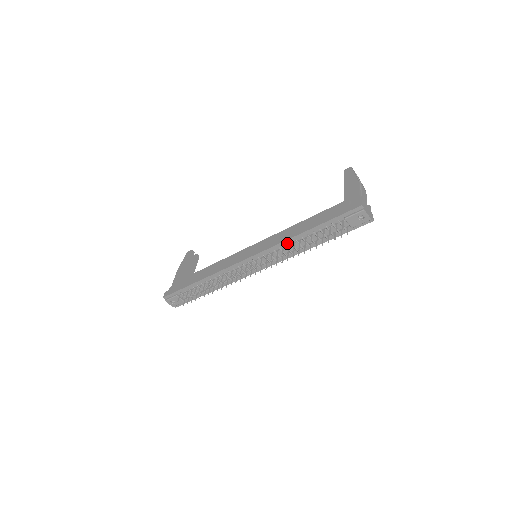
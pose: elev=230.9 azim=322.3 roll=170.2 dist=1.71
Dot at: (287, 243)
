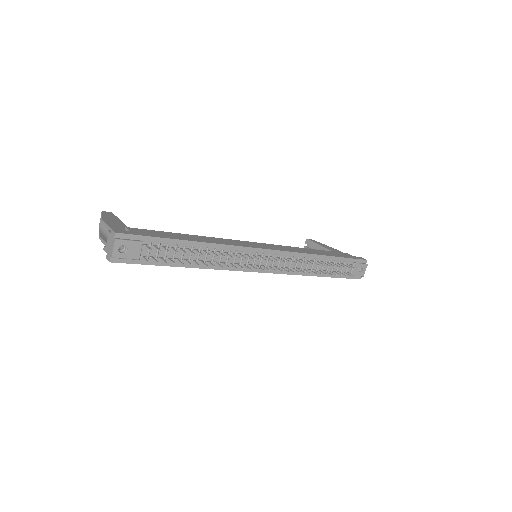
Dot at: (306, 257)
